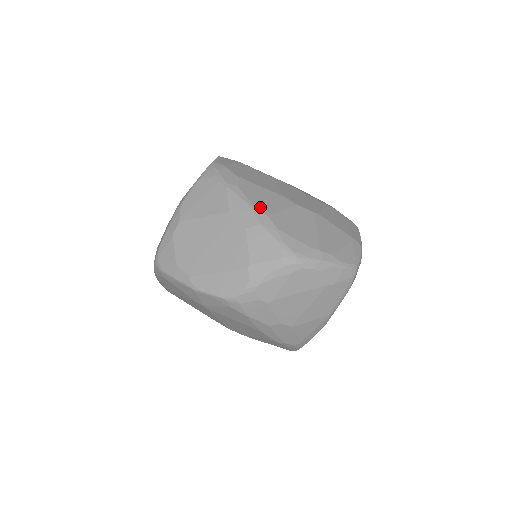
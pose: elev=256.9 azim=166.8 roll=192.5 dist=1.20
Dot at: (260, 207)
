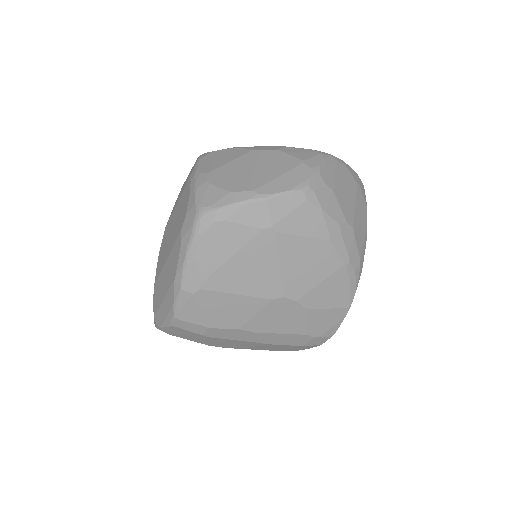
Dot at: occluded
